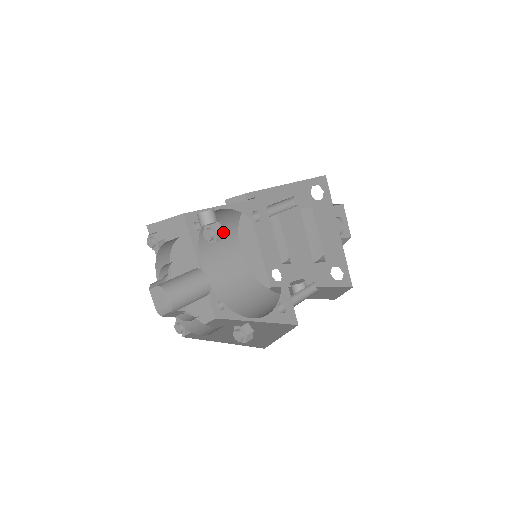
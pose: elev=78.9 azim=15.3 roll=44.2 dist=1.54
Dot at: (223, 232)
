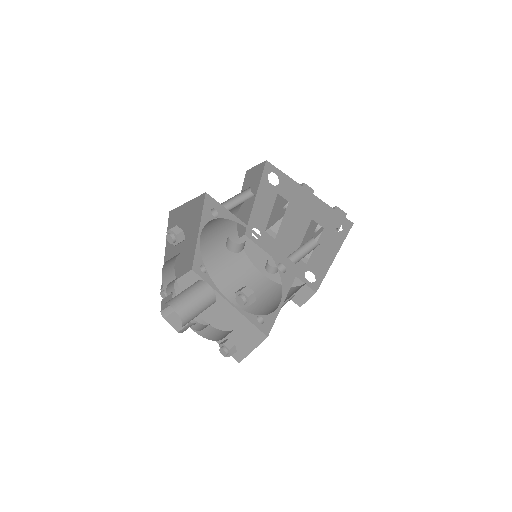
Dot at: (254, 301)
